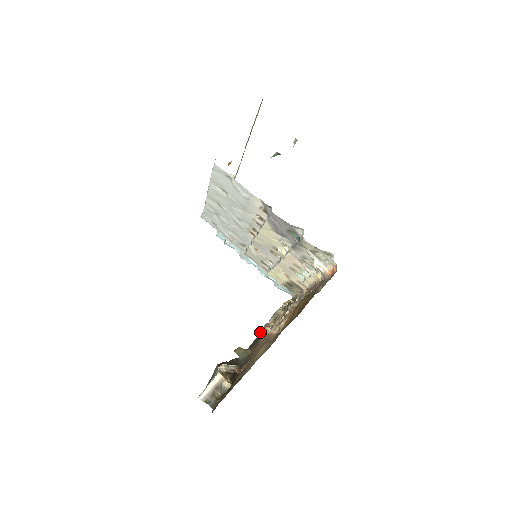
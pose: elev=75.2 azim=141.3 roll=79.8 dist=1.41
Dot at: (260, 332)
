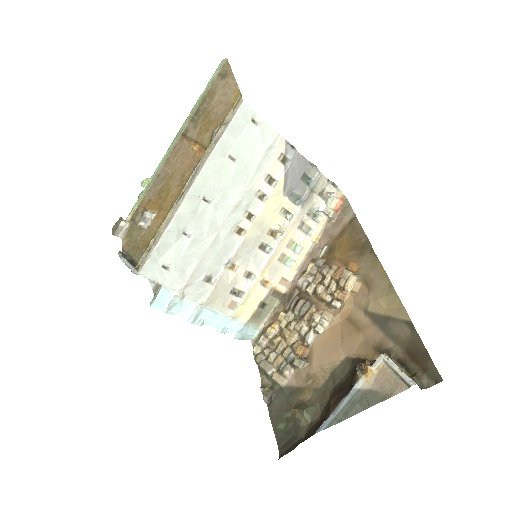
Dot at: (299, 359)
